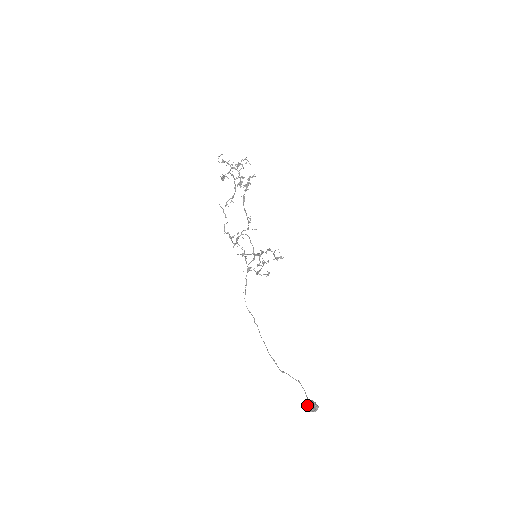
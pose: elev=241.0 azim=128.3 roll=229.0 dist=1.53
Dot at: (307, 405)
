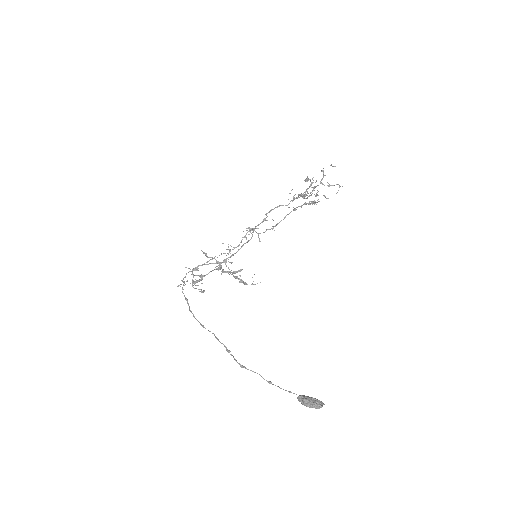
Dot at: (310, 397)
